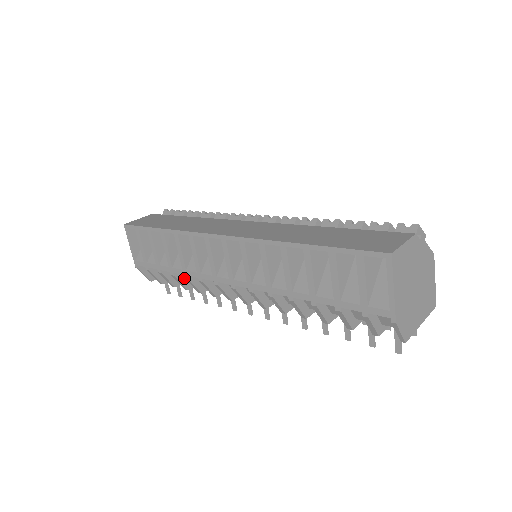
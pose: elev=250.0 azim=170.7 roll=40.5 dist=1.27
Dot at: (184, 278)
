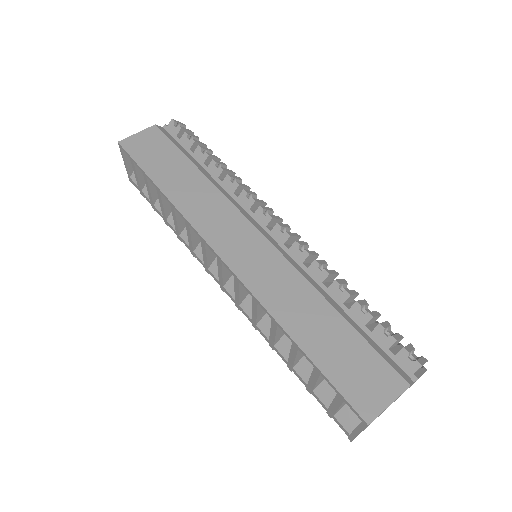
Dot at: occluded
